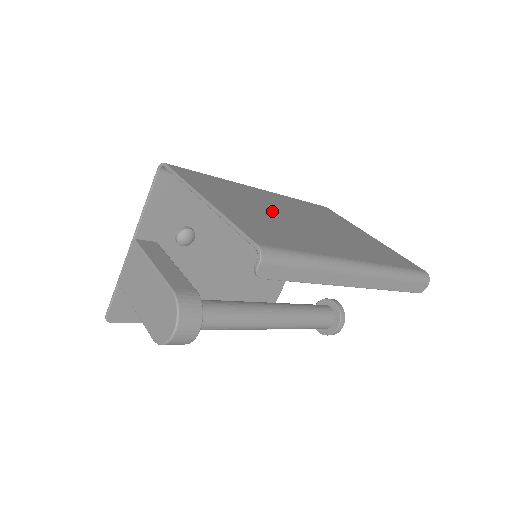
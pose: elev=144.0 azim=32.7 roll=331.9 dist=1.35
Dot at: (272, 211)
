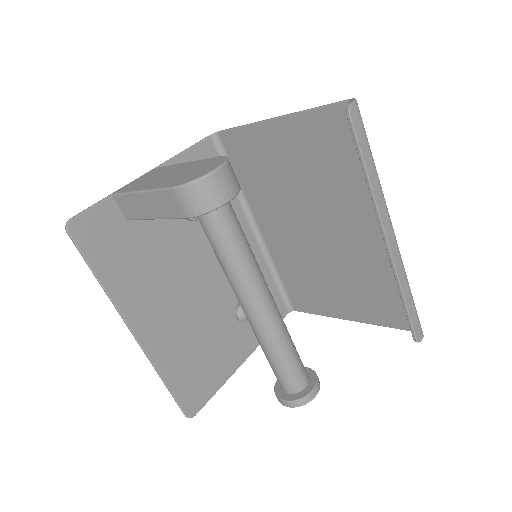
Dot at: (301, 197)
